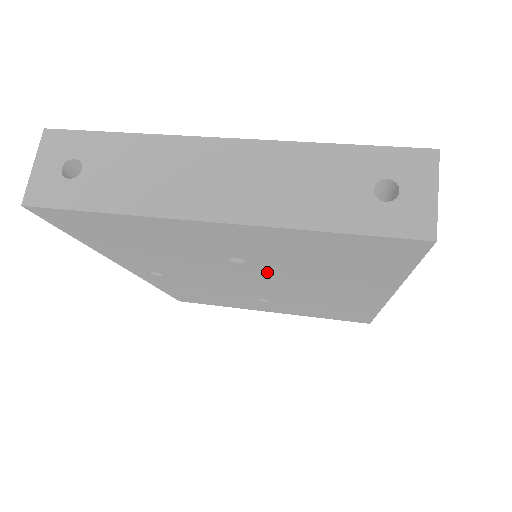
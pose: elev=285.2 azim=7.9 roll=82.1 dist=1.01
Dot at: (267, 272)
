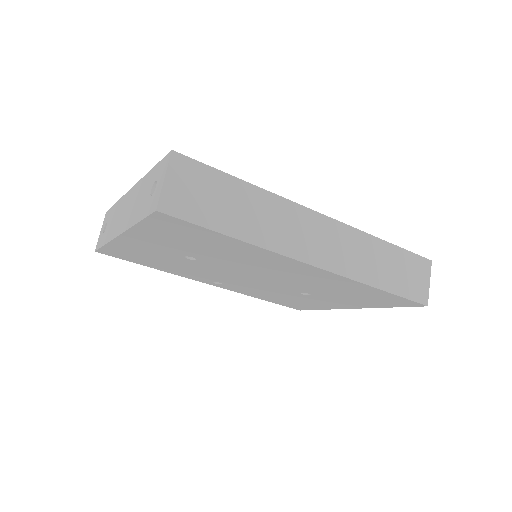
Dot at: (220, 263)
